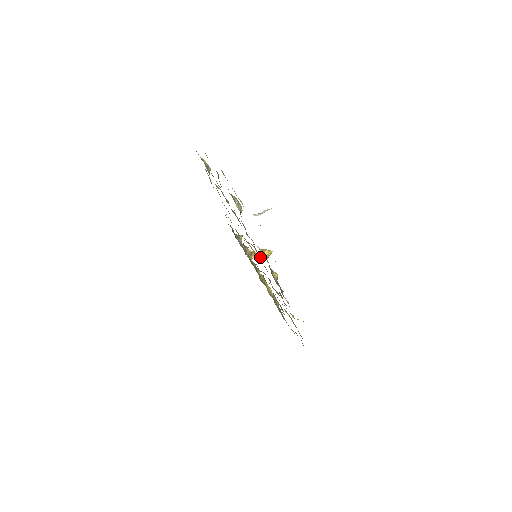
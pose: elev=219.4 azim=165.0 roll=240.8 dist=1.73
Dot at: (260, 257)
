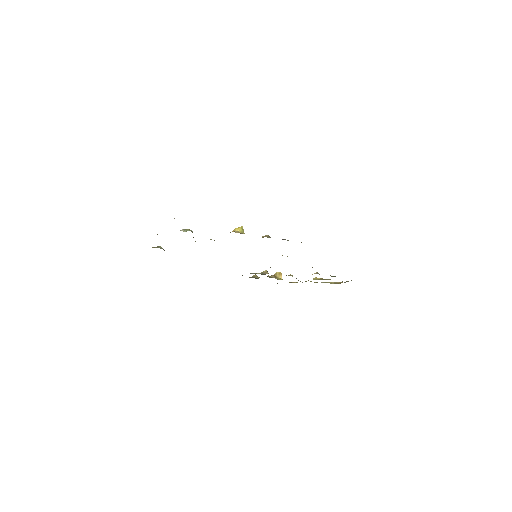
Dot at: occluded
